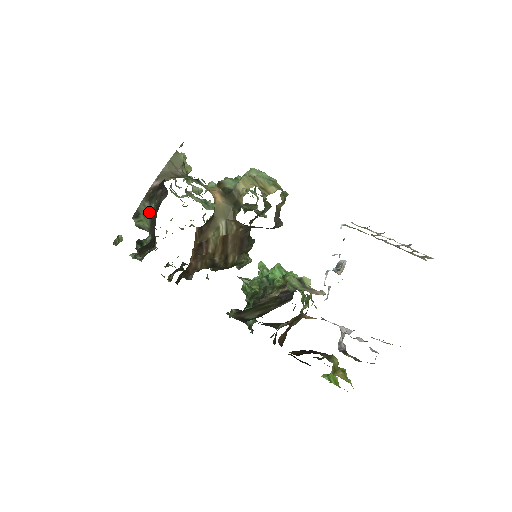
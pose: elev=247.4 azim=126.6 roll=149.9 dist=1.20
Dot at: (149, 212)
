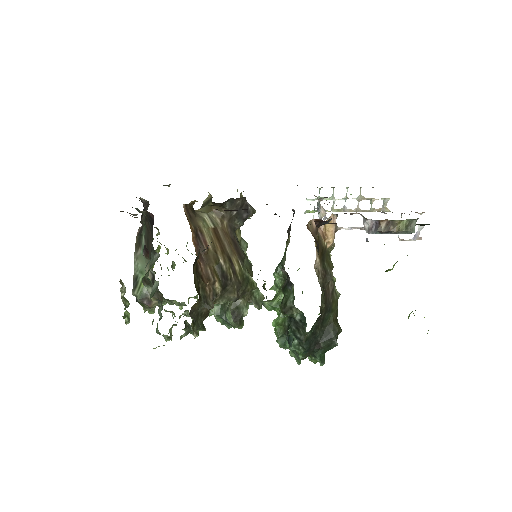
Dot at: occluded
